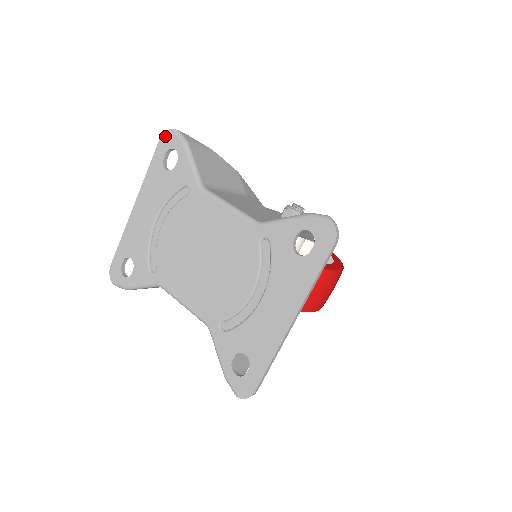
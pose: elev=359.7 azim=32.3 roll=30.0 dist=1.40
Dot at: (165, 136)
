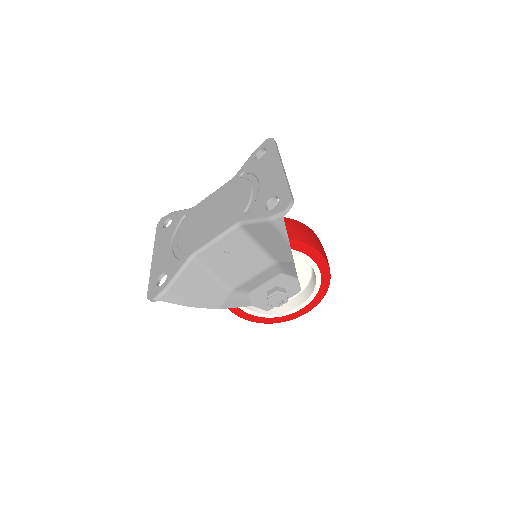
Dot at: (159, 222)
